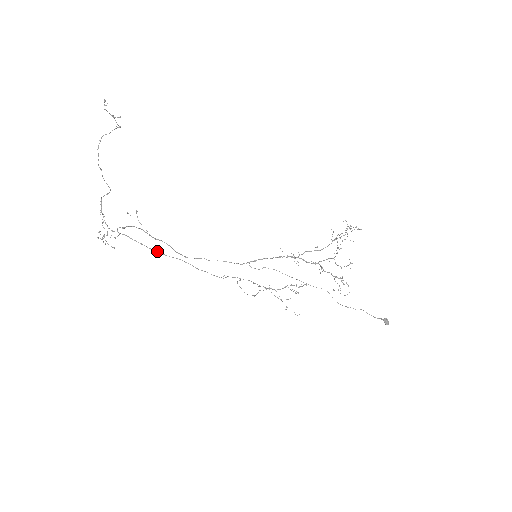
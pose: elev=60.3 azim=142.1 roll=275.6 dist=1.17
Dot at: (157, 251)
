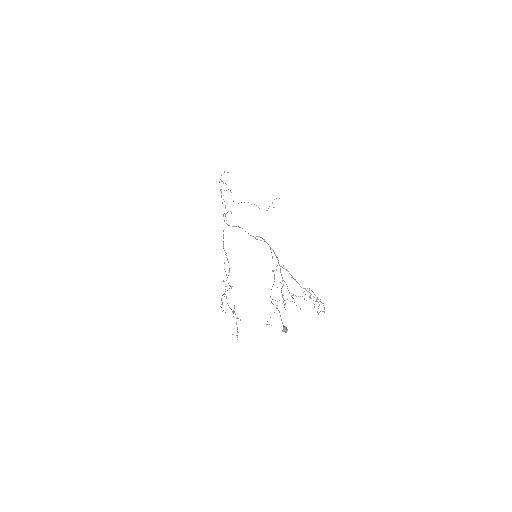
Dot at: occluded
